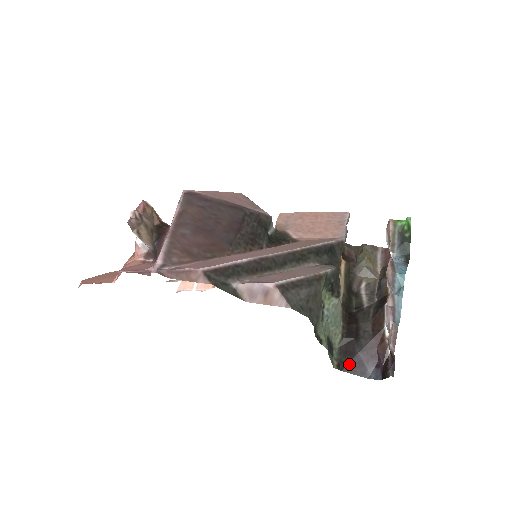
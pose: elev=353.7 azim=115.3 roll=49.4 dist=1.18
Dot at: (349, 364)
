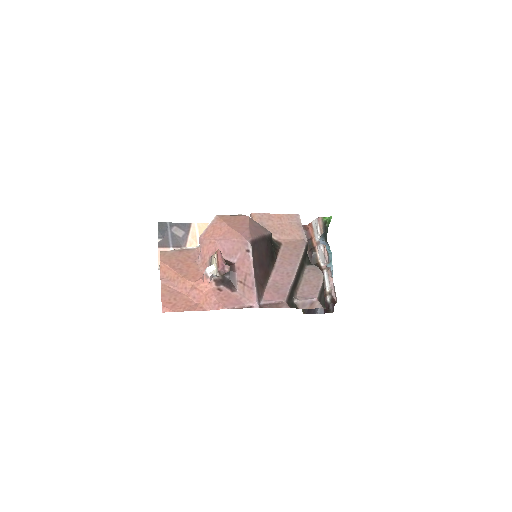
Dot at: (308, 309)
